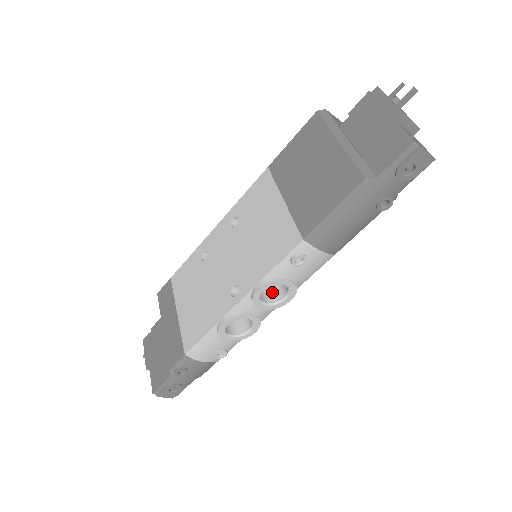
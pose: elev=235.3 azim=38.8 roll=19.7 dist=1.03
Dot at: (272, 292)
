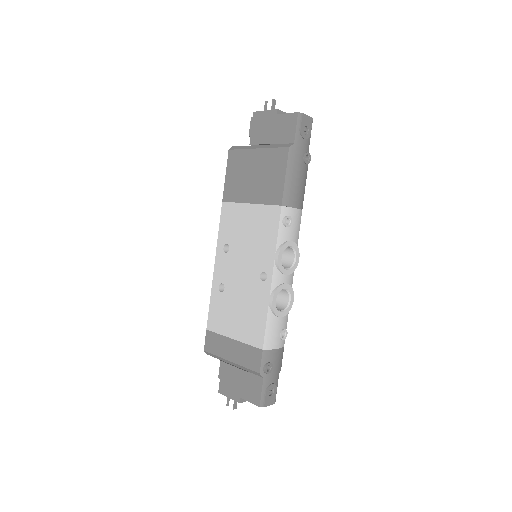
Dot at: (284, 264)
